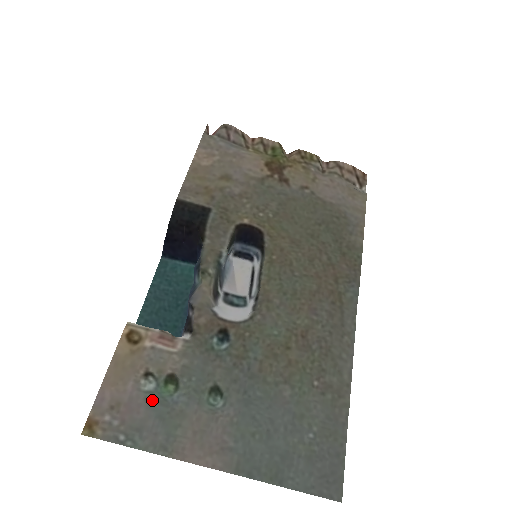
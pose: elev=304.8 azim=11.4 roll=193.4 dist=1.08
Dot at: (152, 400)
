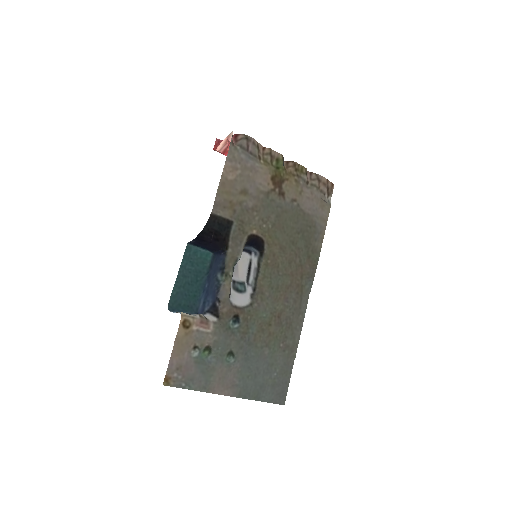
Dot at: (198, 362)
